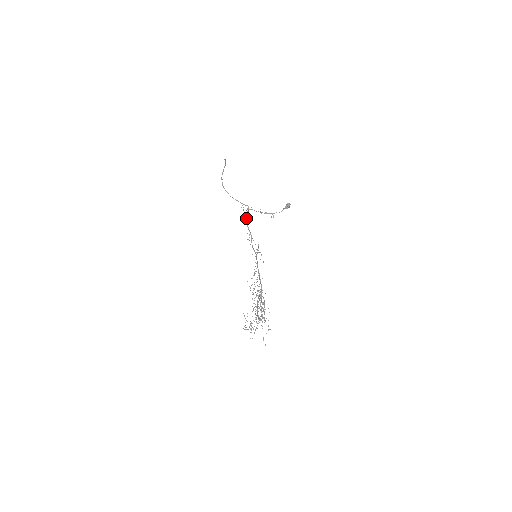
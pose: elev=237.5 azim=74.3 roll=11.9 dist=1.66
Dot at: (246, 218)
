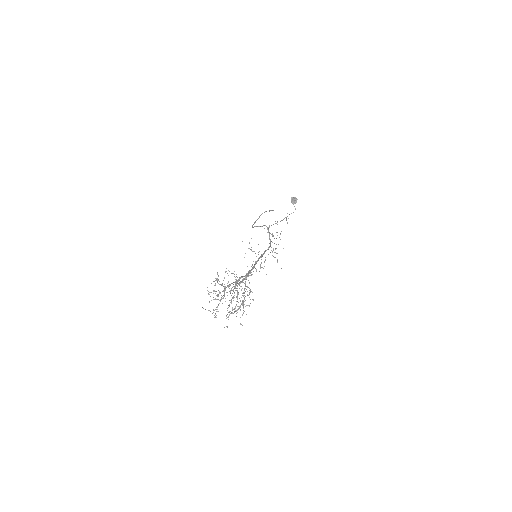
Dot at: (269, 238)
